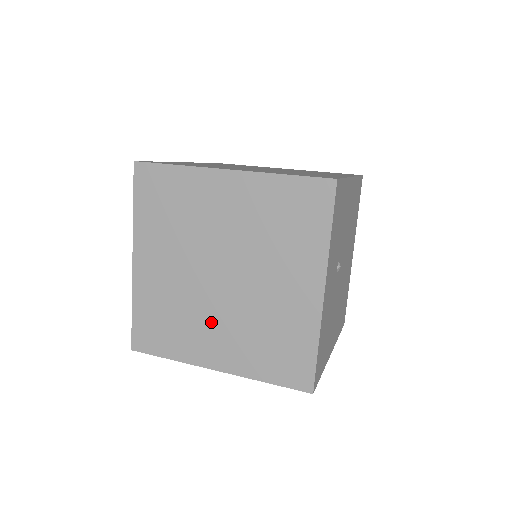
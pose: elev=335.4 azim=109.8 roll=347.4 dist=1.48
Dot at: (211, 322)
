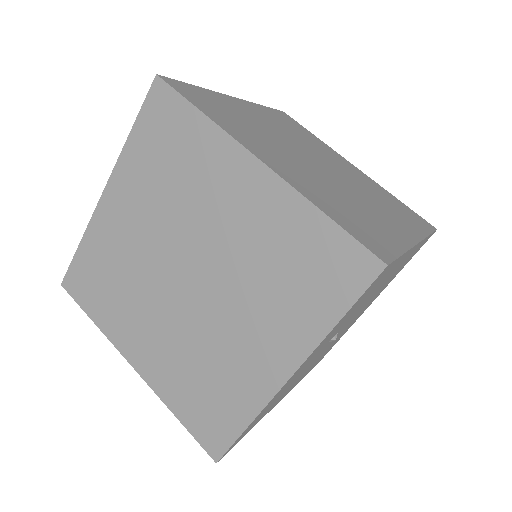
Dot at: (151, 317)
